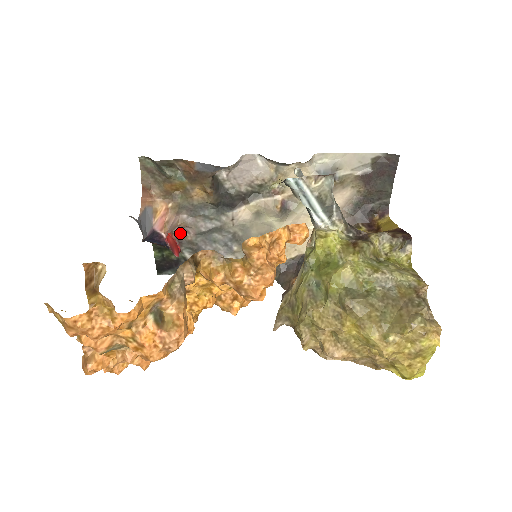
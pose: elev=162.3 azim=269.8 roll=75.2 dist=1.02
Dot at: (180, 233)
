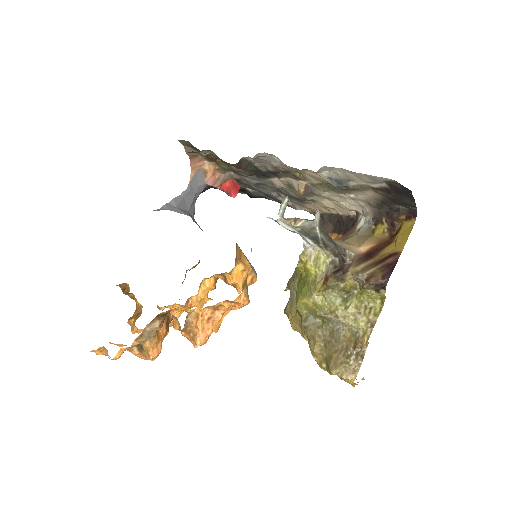
Dot at: occluded
